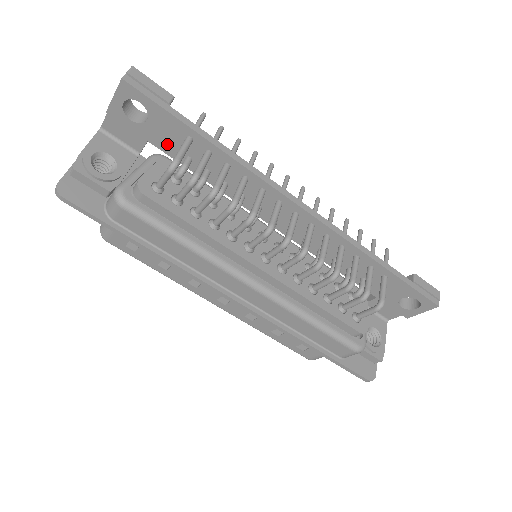
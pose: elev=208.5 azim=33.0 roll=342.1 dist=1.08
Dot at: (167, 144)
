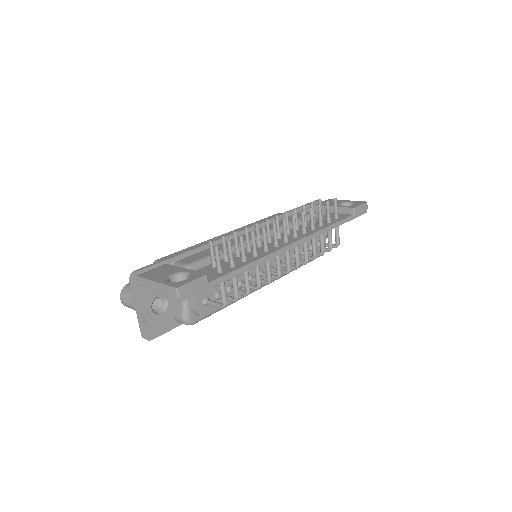
Dot at: occluded
